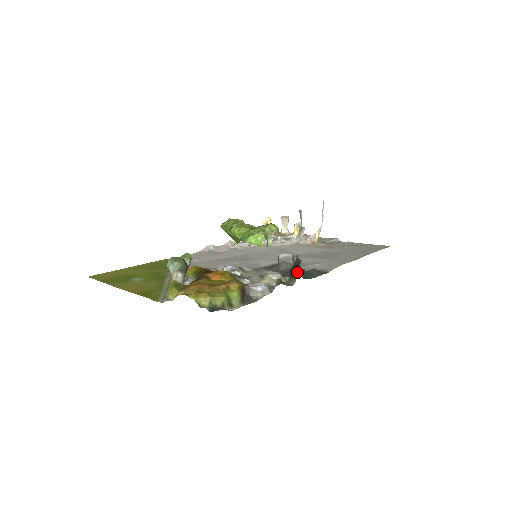
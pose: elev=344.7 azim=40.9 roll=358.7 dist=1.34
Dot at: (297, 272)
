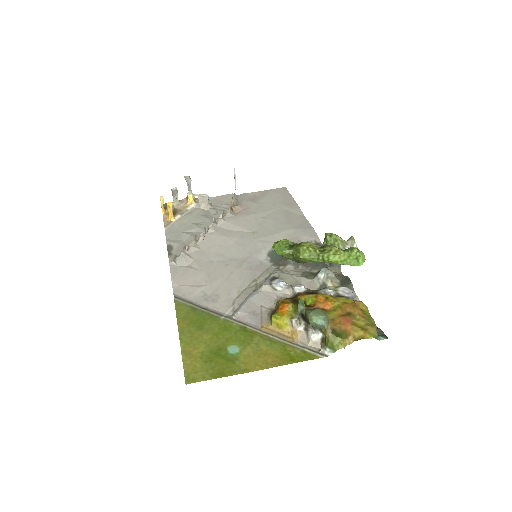
Dot at: occluded
